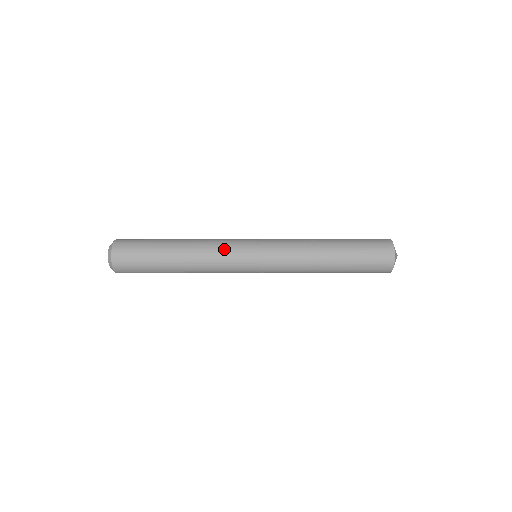
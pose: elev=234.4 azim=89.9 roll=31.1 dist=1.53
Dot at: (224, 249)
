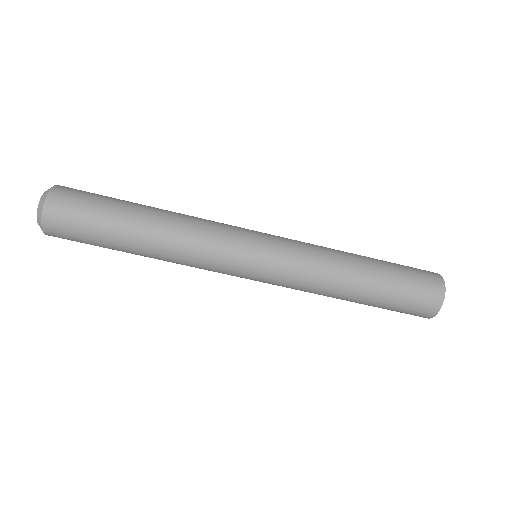
Dot at: (217, 231)
